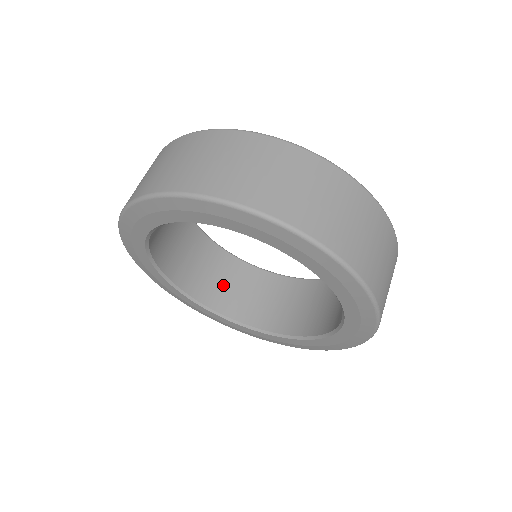
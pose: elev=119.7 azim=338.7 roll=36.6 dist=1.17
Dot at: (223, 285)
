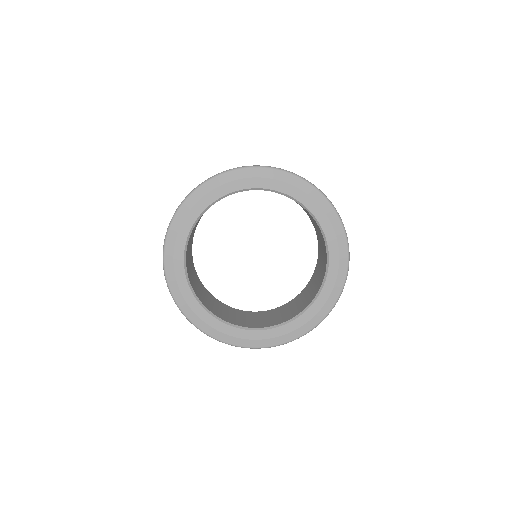
Dot at: (224, 312)
